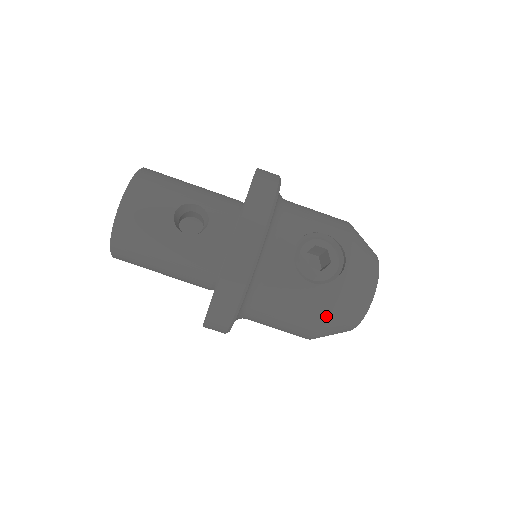
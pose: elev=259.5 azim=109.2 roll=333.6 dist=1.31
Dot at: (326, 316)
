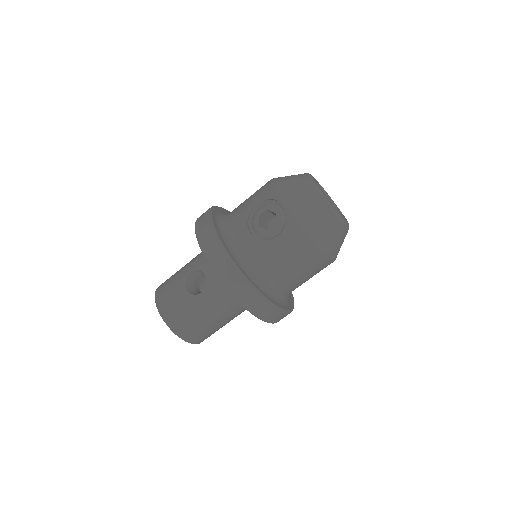
Dot at: (309, 241)
